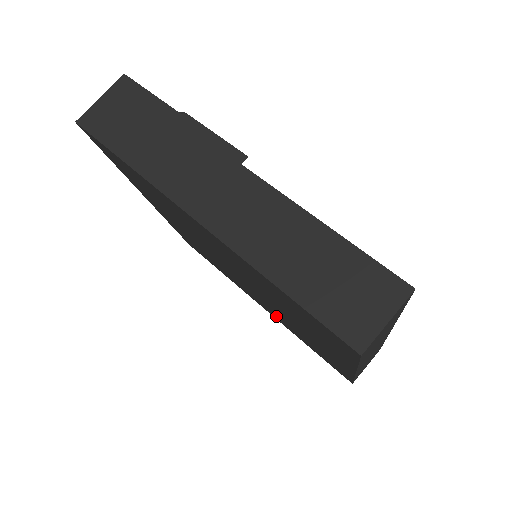
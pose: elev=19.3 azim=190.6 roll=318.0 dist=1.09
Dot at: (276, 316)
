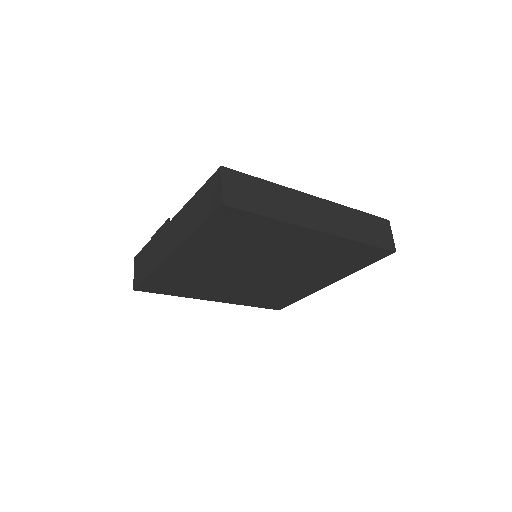
Dot at: (322, 275)
